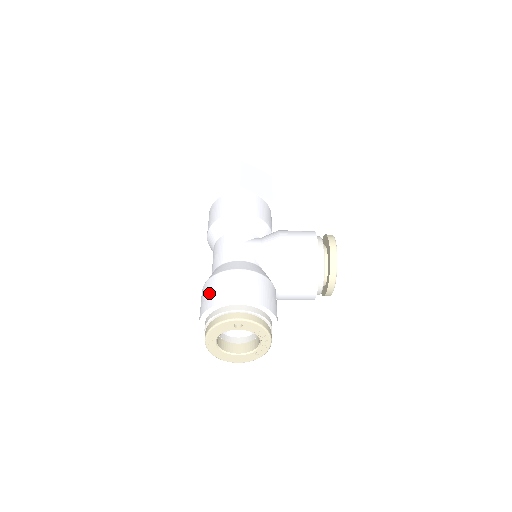
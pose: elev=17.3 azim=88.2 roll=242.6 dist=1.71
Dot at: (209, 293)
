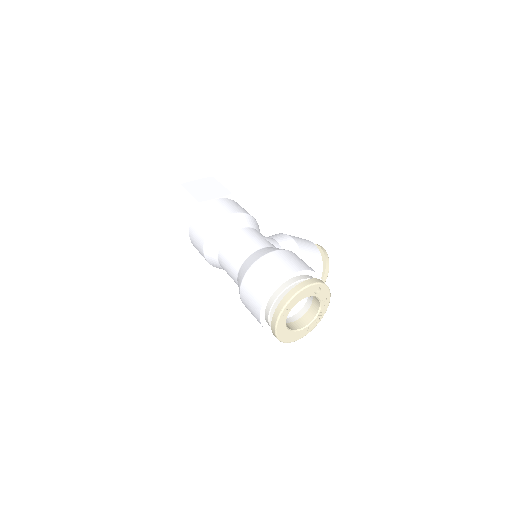
Dot at: (274, 266)
